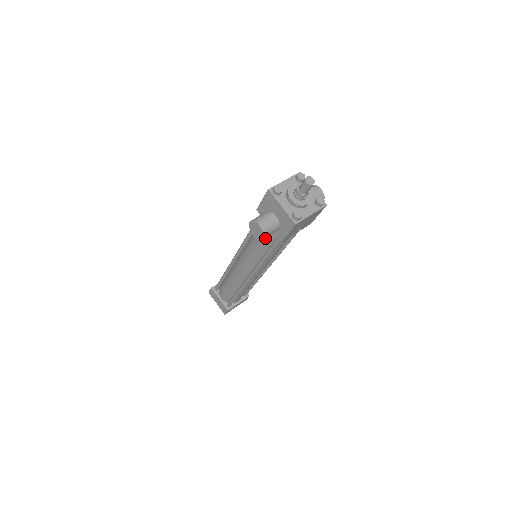
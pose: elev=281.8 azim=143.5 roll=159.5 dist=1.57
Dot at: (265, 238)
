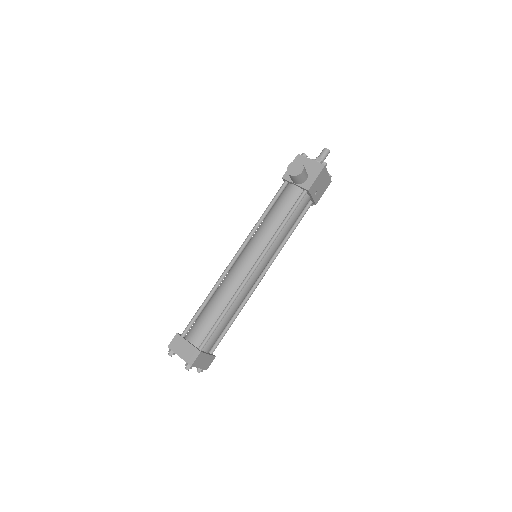
Dot at: (286, 203)
